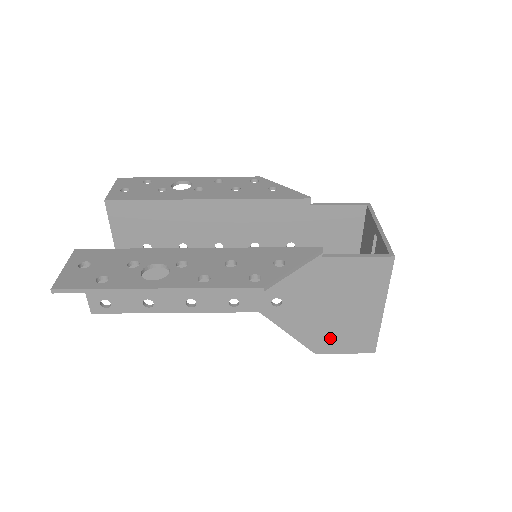
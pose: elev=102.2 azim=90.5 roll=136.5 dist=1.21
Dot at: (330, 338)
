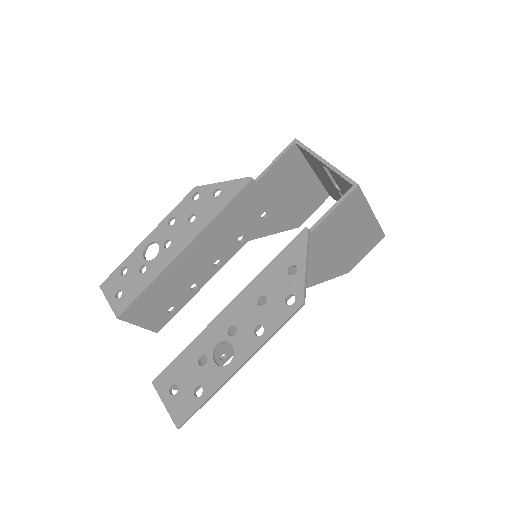
Dot at: (351, 258)
